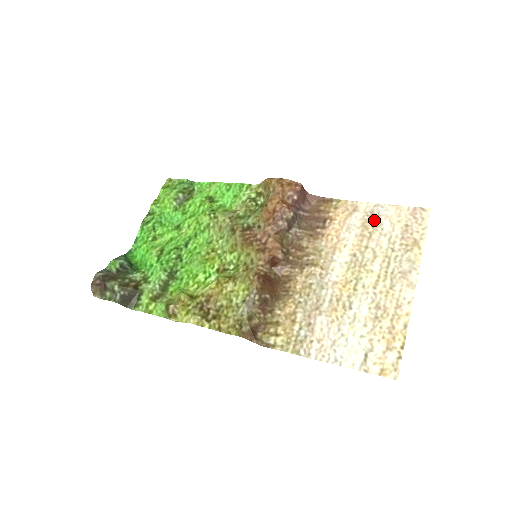
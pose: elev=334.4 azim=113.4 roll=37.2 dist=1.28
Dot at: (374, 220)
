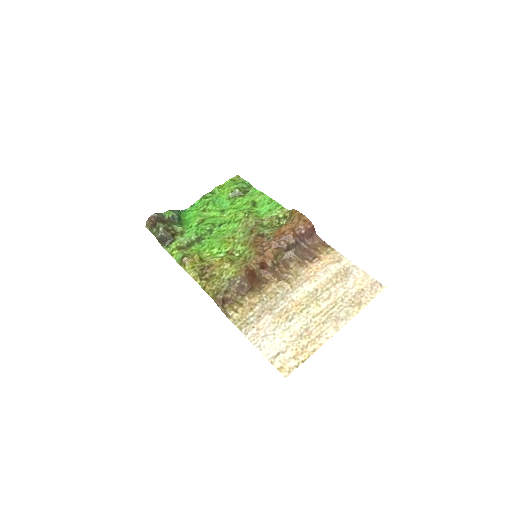
Dot at: (345, 275)
